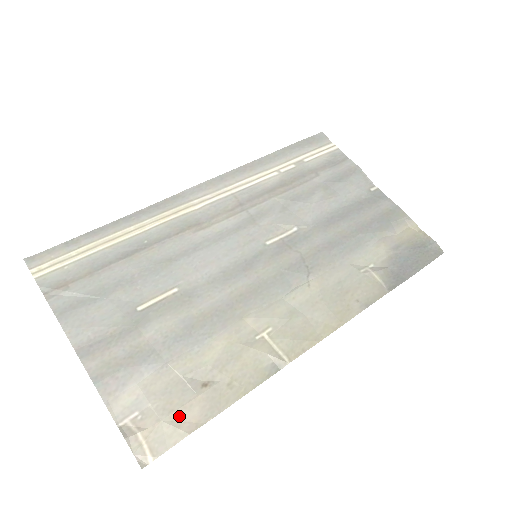
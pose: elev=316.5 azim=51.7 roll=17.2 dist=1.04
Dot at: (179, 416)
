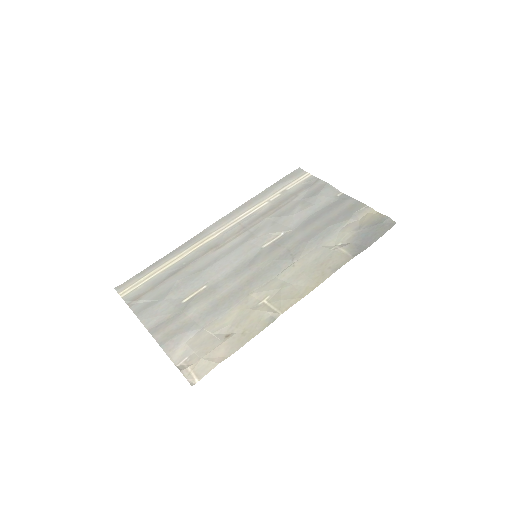
Dot at: (212, 355)
